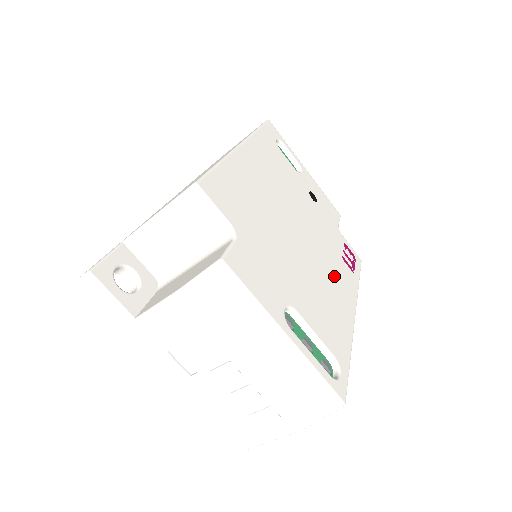
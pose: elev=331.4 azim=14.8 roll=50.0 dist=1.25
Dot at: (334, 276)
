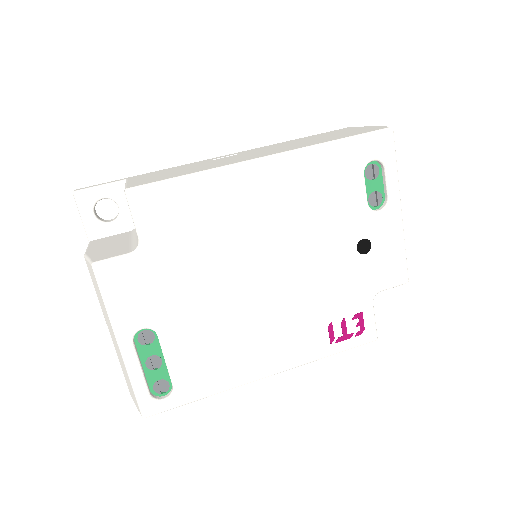
Dot at: (279, 333)
